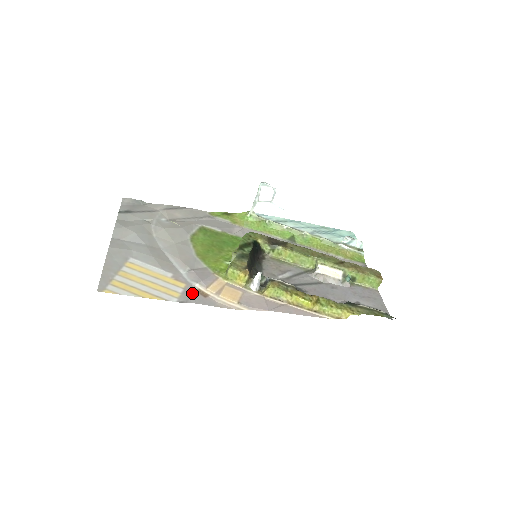
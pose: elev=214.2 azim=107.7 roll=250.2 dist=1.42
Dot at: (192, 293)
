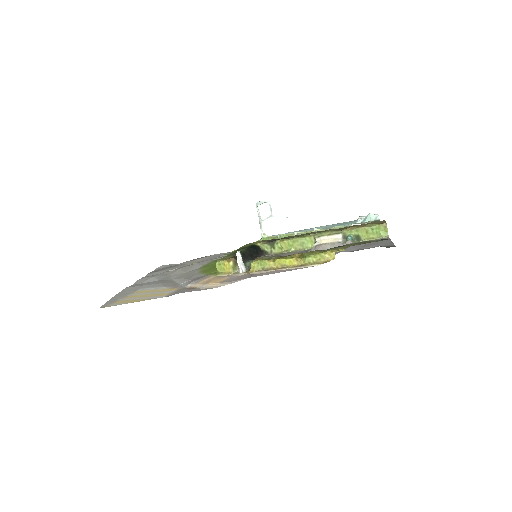
Dot at: (181, 290)
